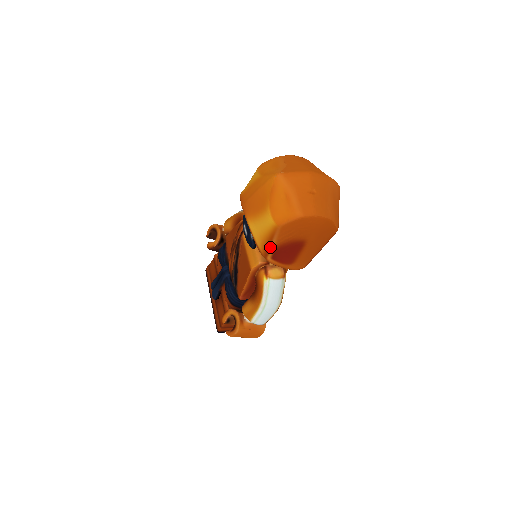
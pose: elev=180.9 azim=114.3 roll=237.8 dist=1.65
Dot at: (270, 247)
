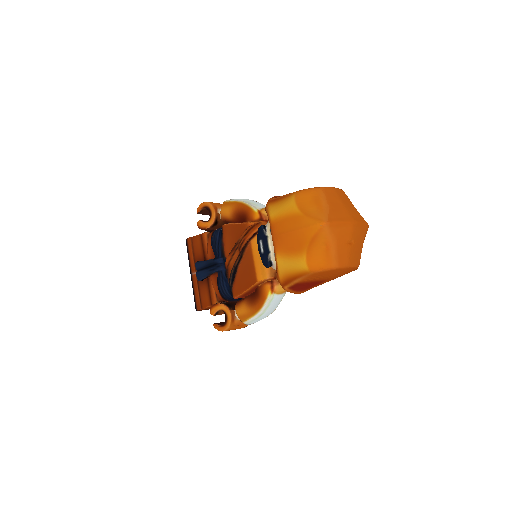
Dot at: (292, 281)
